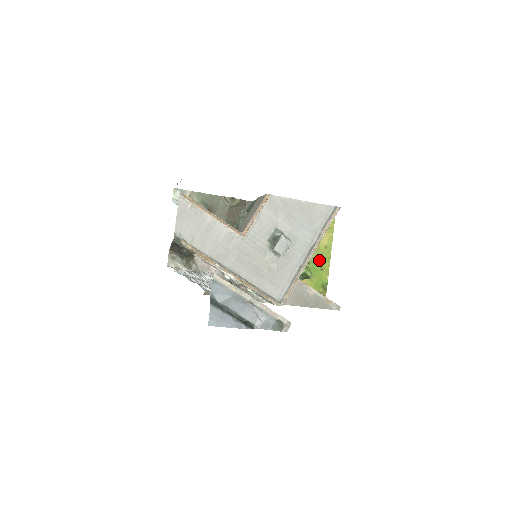
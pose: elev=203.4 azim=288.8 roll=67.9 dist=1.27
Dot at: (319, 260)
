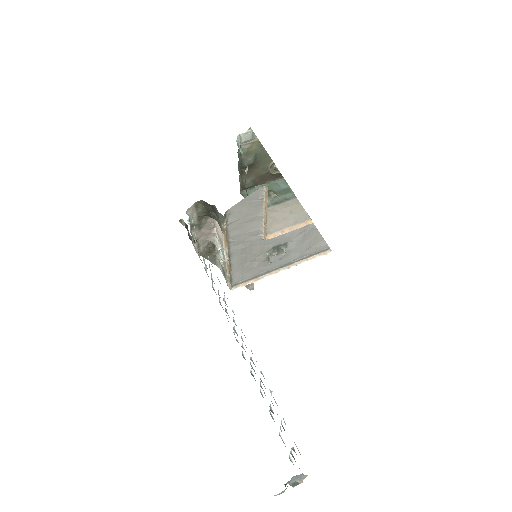
Dot at: occluded
